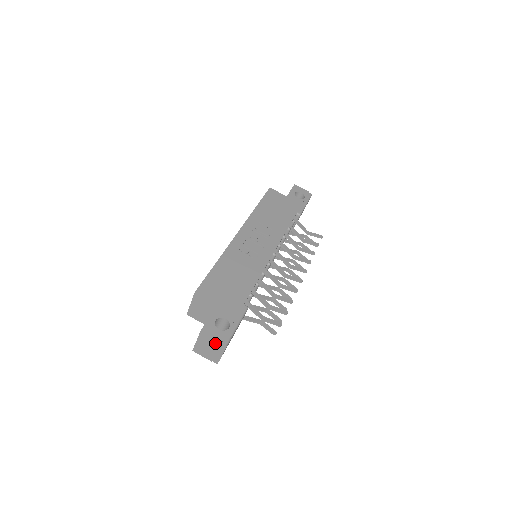
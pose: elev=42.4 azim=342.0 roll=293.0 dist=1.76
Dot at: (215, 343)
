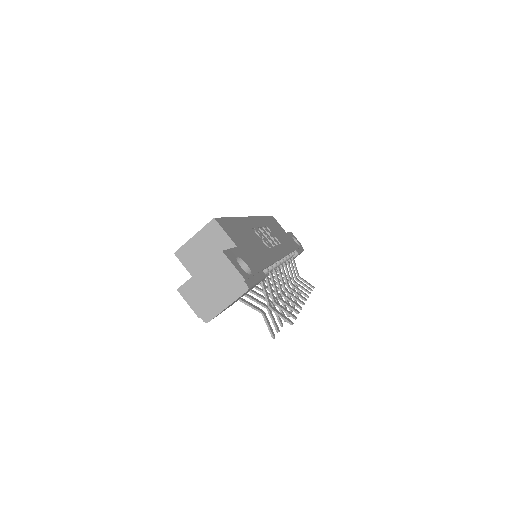
Dot at: (231, 280)
